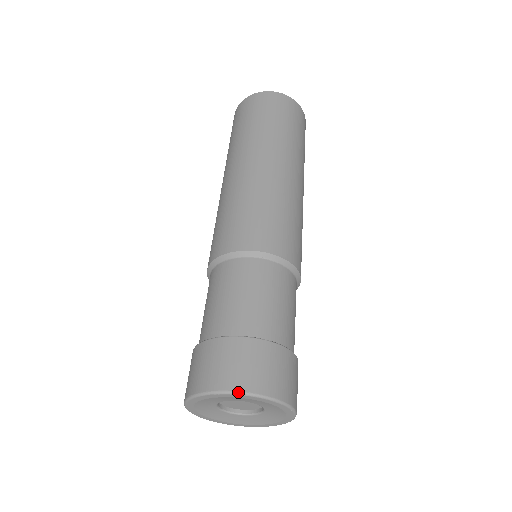
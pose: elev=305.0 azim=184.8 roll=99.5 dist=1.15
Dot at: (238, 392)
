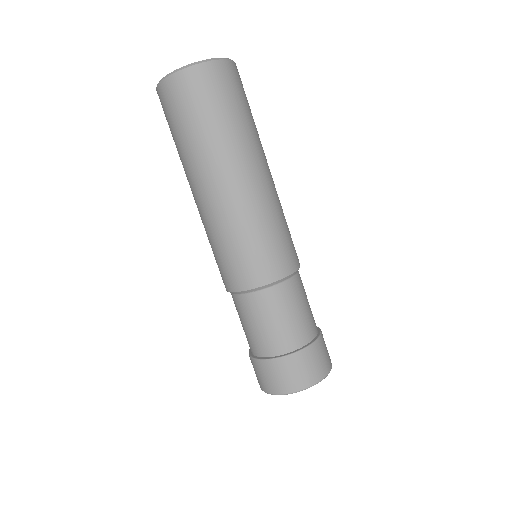
Dot at: occluded
